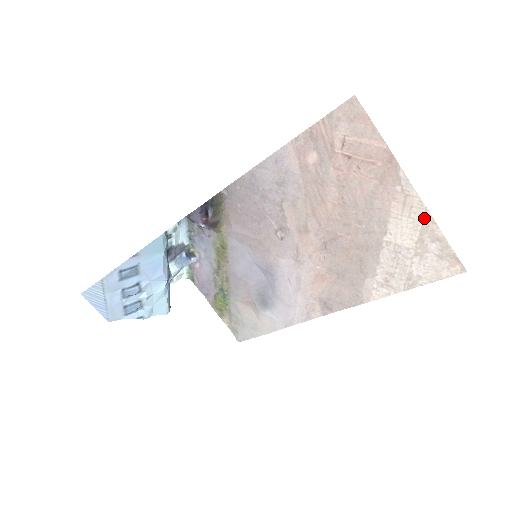
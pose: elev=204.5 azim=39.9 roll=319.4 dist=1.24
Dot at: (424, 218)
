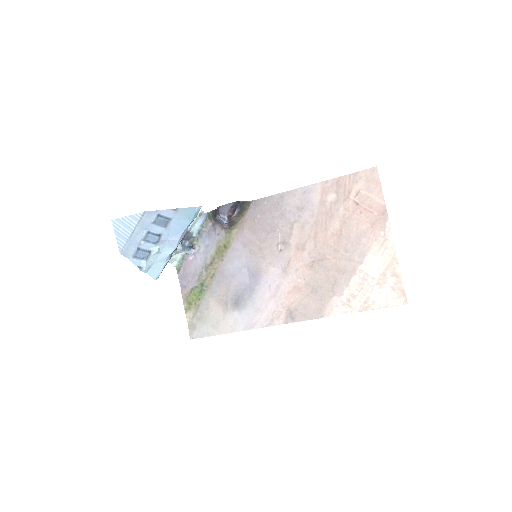
Dot at: (392, 258)
